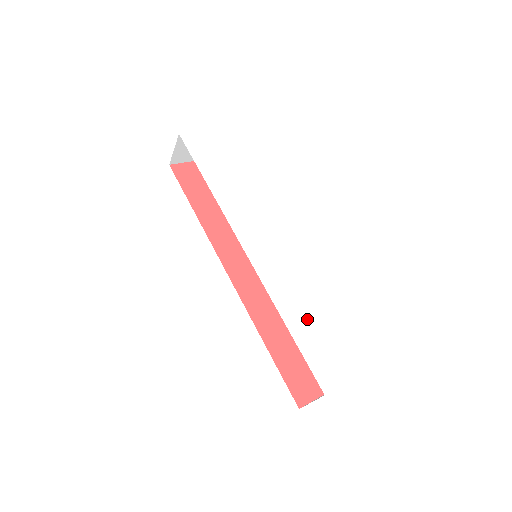
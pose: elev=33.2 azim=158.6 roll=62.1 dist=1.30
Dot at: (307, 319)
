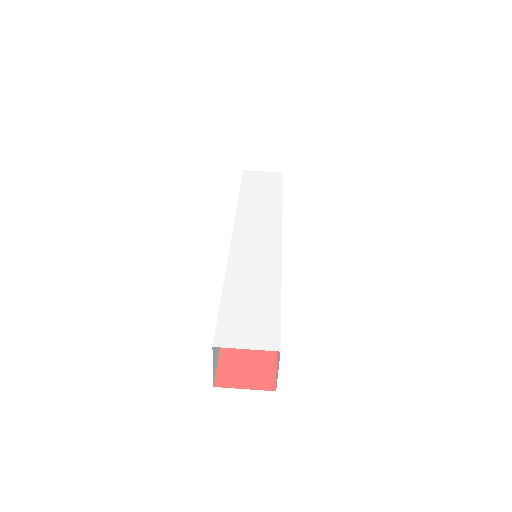
Dot at: (250, 292)
